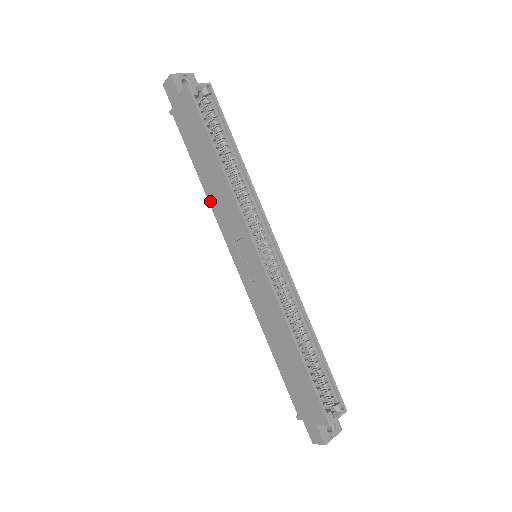
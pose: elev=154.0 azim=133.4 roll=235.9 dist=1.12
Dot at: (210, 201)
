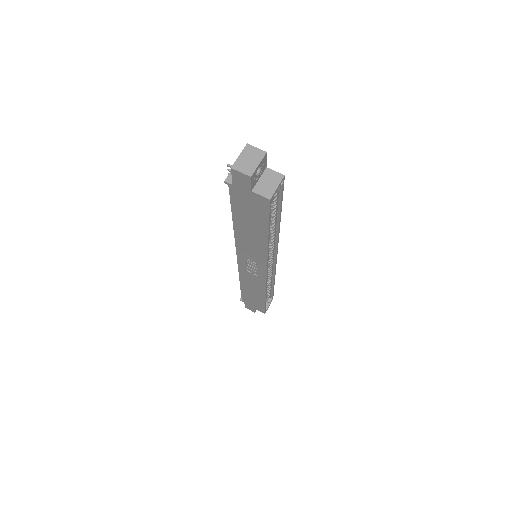
Dot at: (236, 236)
